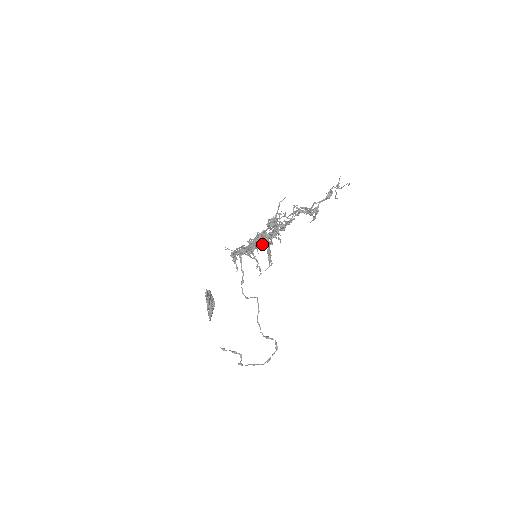
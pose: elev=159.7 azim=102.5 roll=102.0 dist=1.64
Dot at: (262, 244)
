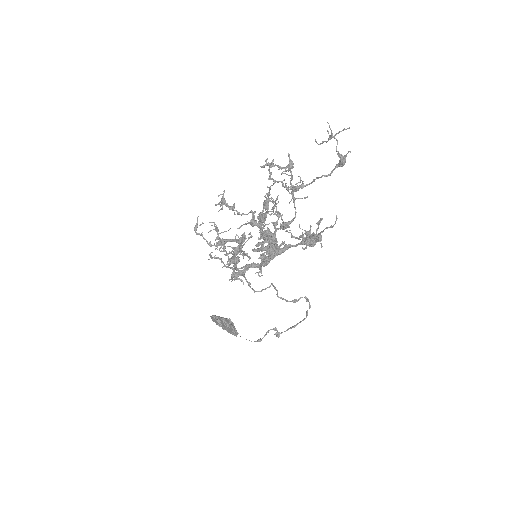
Dot at: occluded
